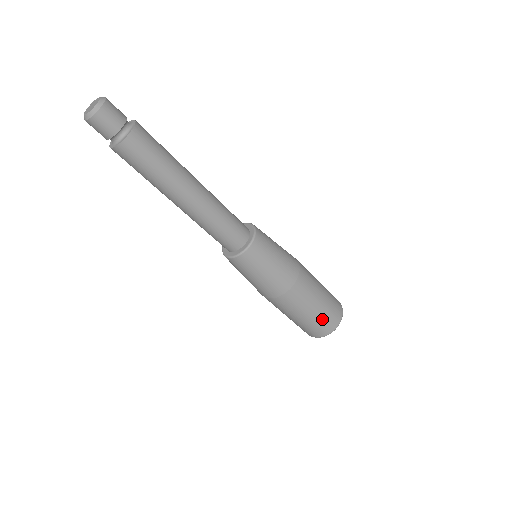
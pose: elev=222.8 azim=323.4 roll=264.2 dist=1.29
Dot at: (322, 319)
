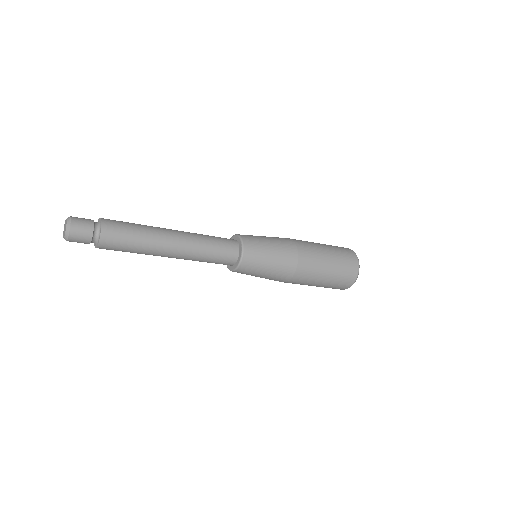
Dot at: (342, 264)
